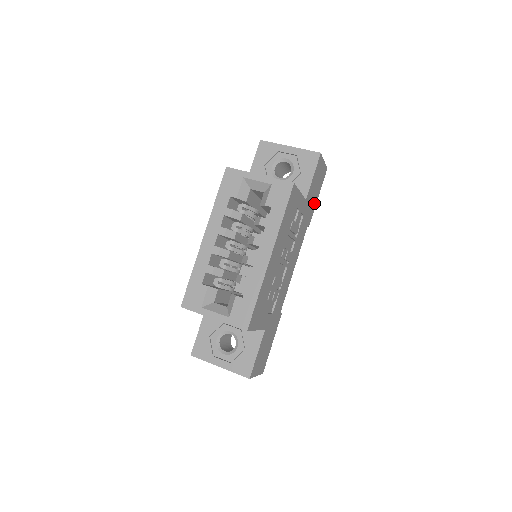
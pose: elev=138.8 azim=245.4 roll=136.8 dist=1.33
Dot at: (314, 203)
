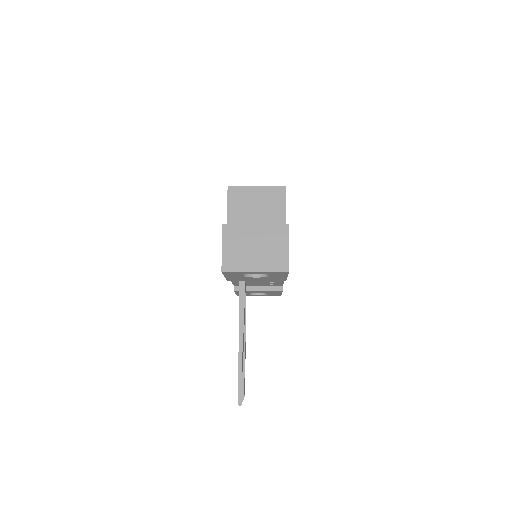
Dot at: occluded
